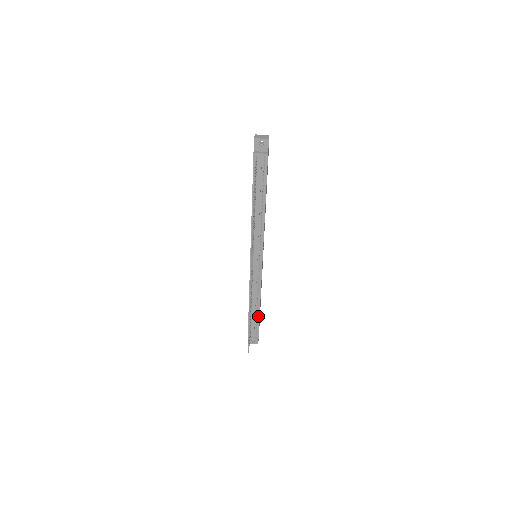
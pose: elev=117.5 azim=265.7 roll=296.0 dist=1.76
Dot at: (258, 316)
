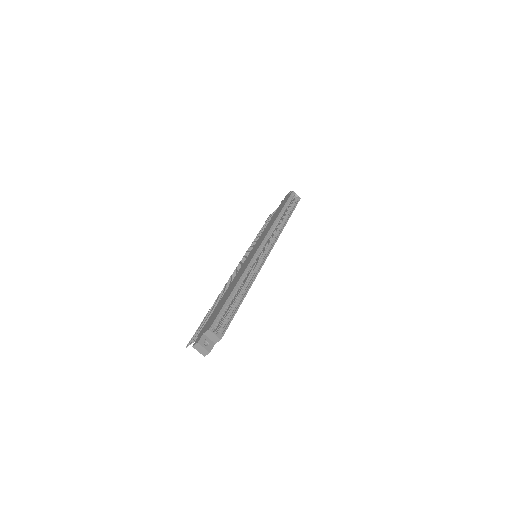
Dot at: occluded
